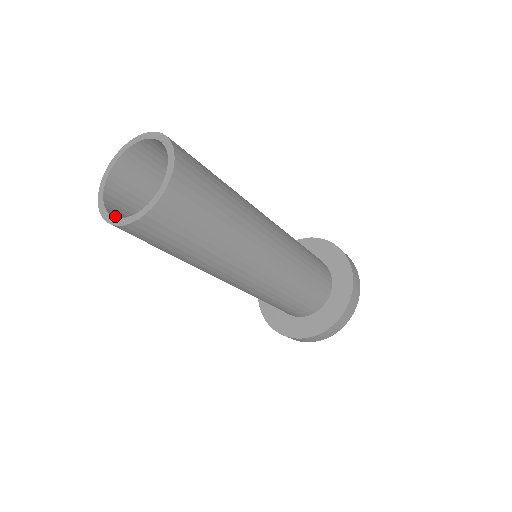
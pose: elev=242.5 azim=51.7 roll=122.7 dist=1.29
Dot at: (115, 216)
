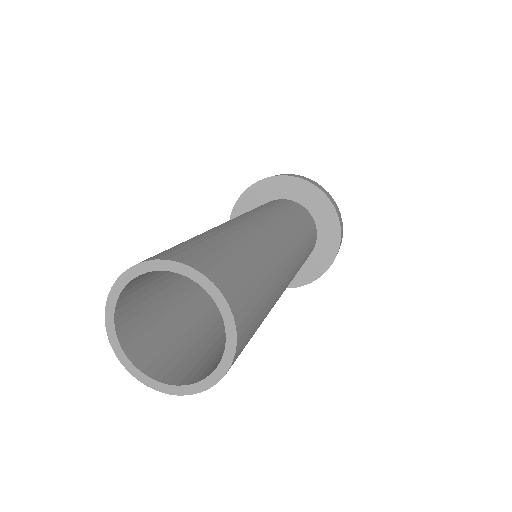
Dot at: (148, 366)
